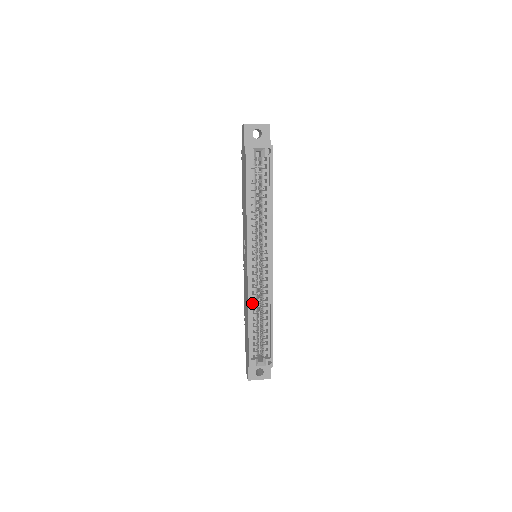
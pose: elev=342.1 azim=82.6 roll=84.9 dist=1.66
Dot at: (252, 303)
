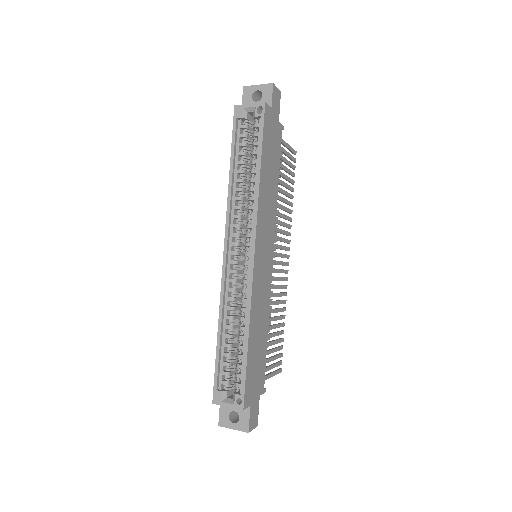
Dot at: (226, 308)
